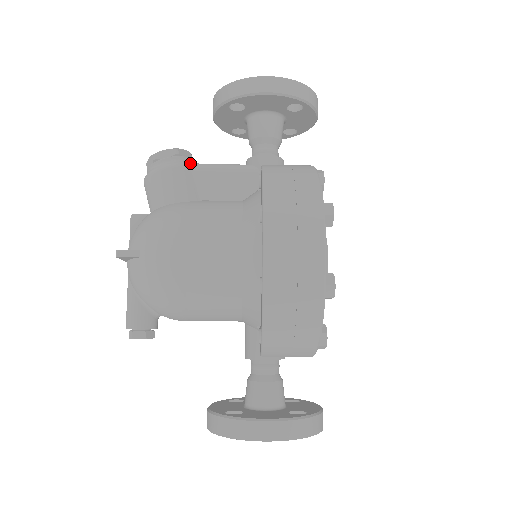
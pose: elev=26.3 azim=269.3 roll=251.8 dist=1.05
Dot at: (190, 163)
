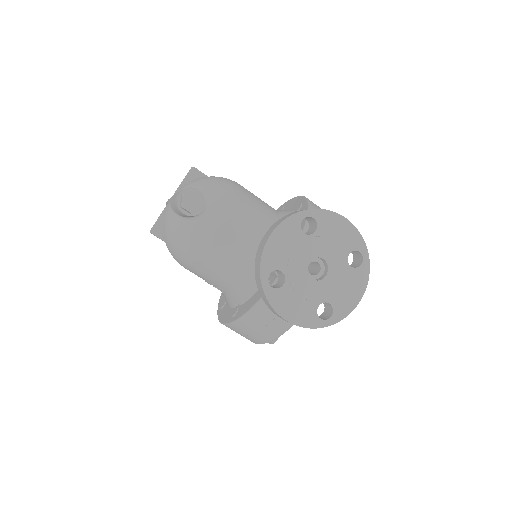
Dot at: occluded
